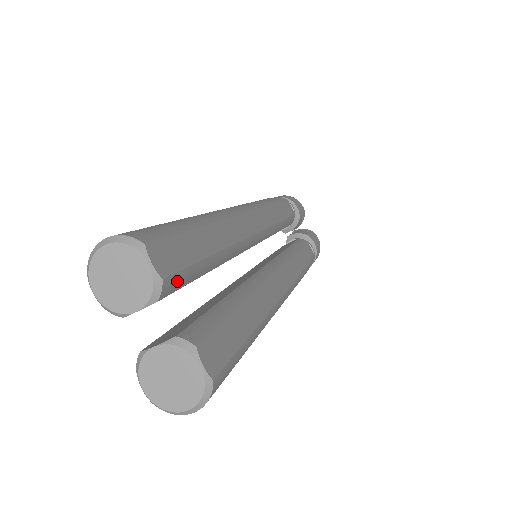
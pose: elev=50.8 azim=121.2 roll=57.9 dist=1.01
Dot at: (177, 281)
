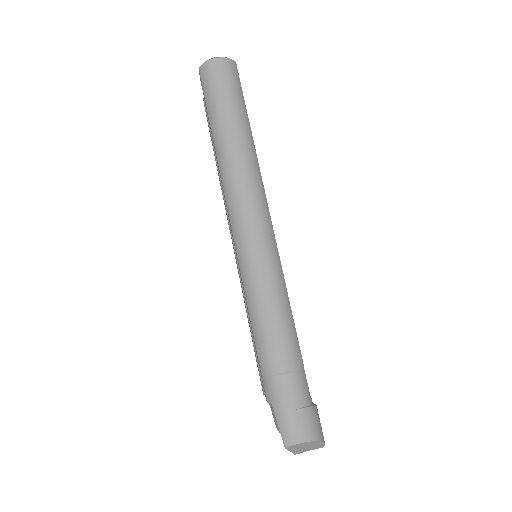
Dot at: occluded
